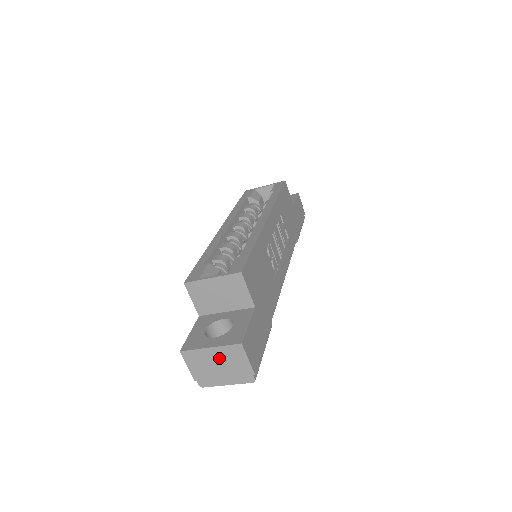
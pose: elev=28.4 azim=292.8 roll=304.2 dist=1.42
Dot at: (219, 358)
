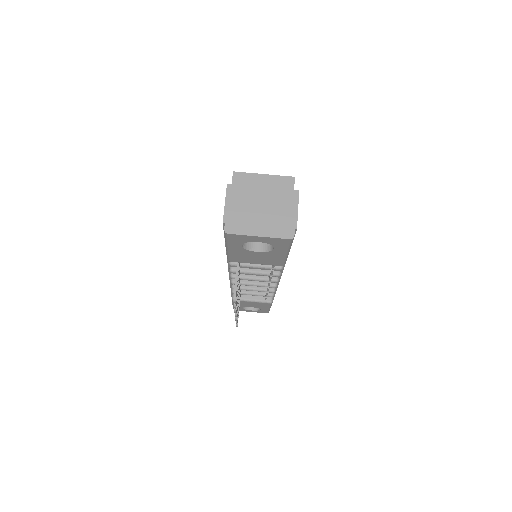
Dot at: (267, 201)
